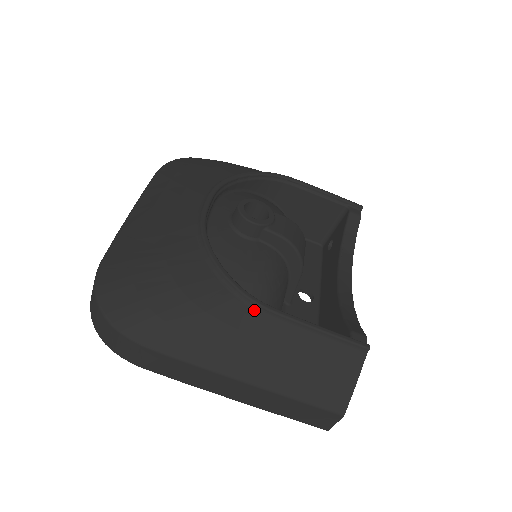
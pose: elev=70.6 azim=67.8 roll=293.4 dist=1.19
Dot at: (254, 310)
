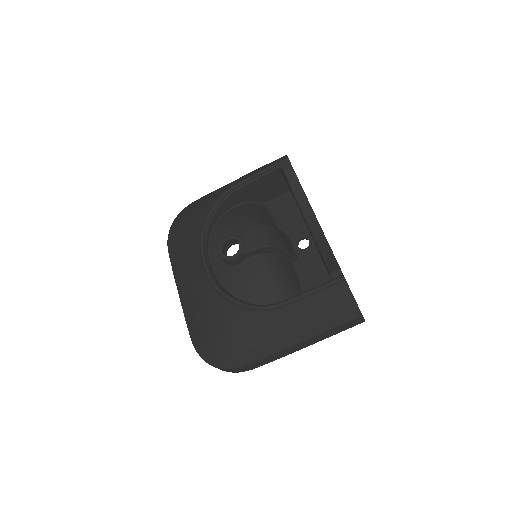
Dot at: (272, 312)
